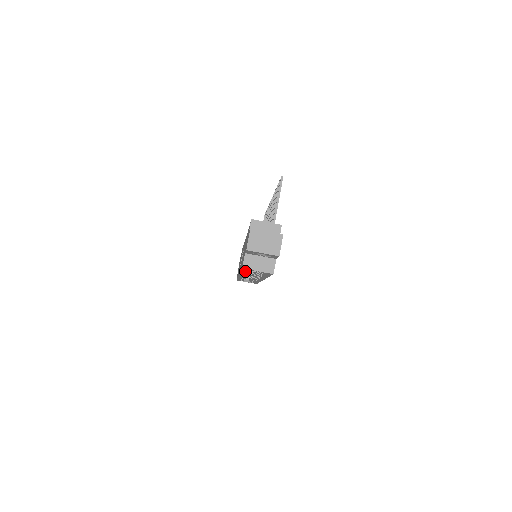
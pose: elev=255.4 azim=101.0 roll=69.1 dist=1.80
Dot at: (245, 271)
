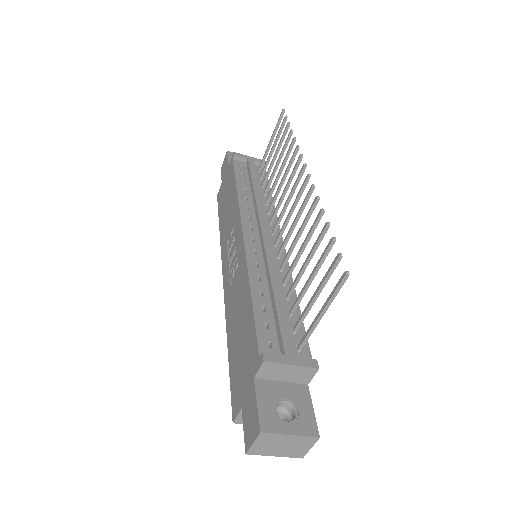
Dot at: occluded
